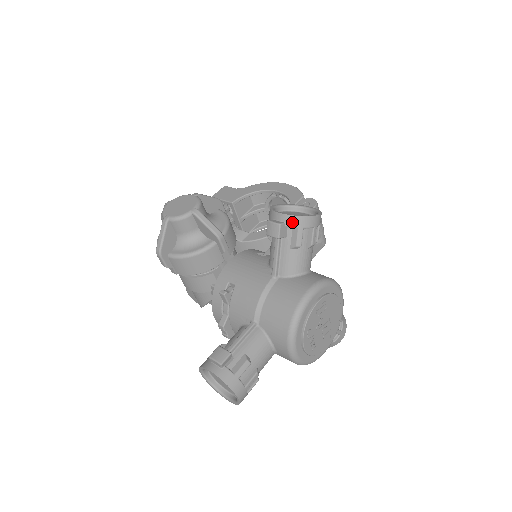
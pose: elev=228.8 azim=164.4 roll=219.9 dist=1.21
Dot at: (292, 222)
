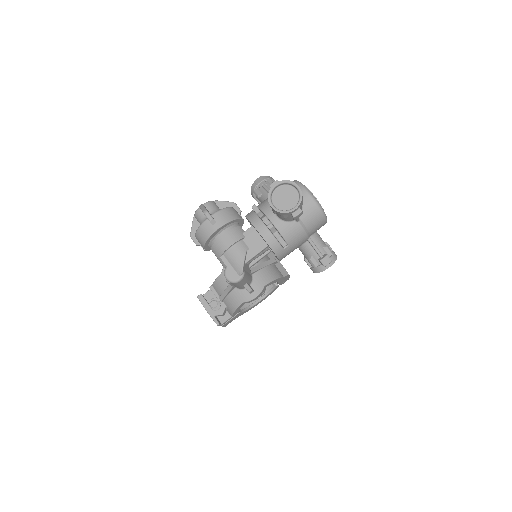
Dot at: (265, 177)
